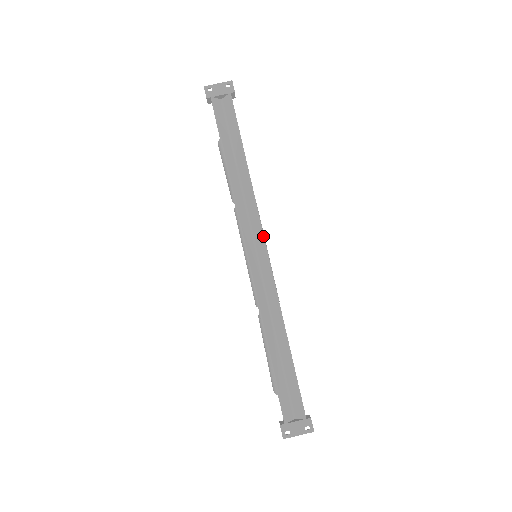
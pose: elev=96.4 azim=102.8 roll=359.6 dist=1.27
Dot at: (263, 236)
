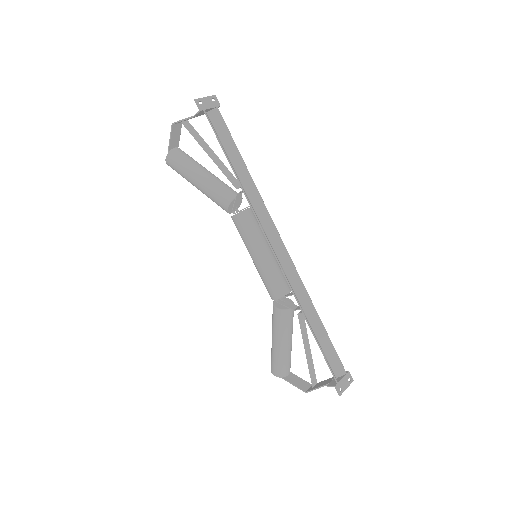
Dot at: (279, 234)
